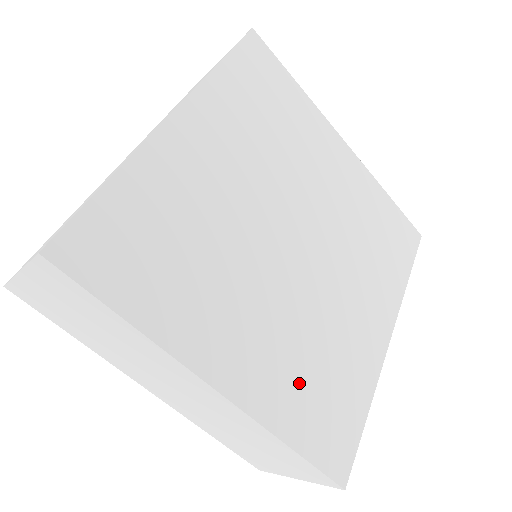
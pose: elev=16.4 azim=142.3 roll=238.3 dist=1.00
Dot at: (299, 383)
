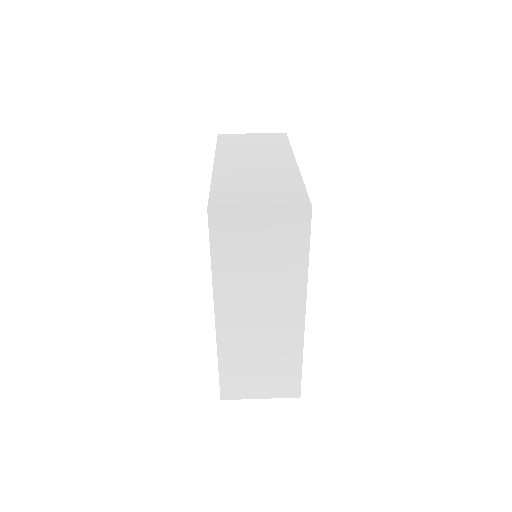
Dot at: occluded
